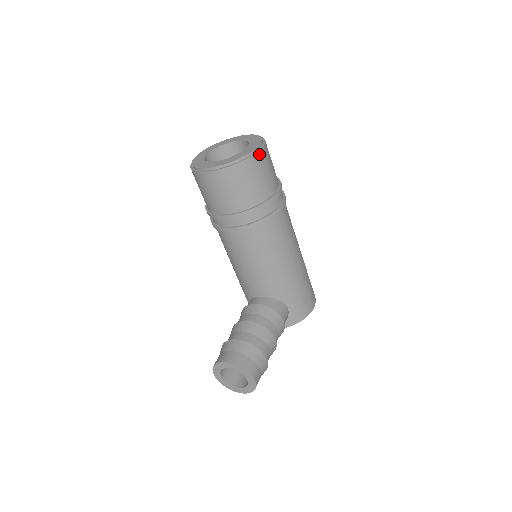
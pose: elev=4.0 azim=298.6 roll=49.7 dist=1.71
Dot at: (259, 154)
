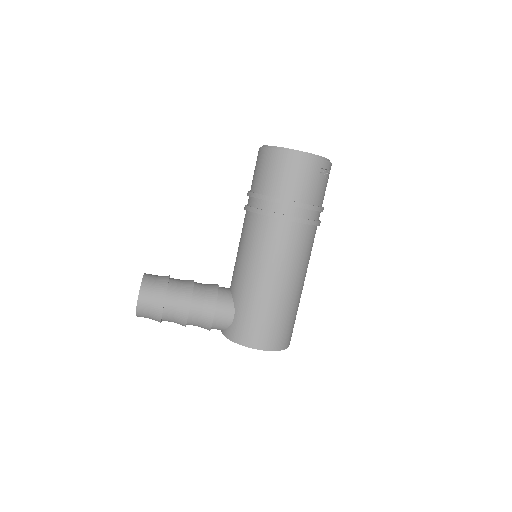
Dot at: (295, 155)
